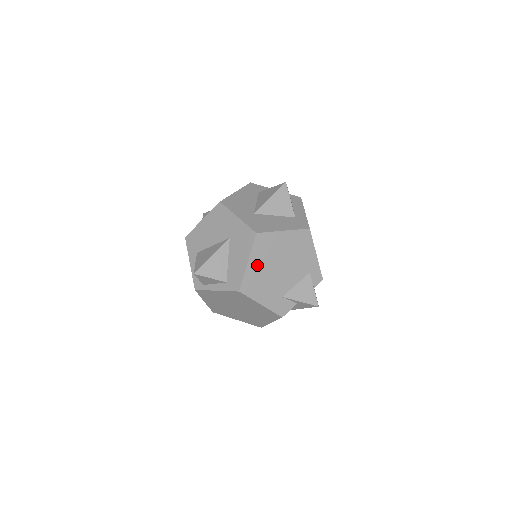
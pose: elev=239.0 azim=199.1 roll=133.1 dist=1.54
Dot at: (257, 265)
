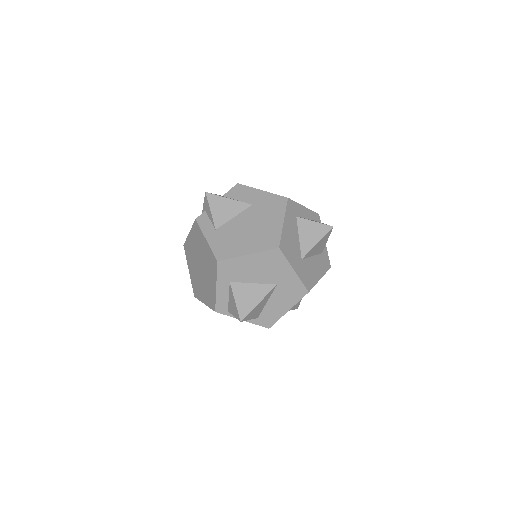
Dot at: occluded
